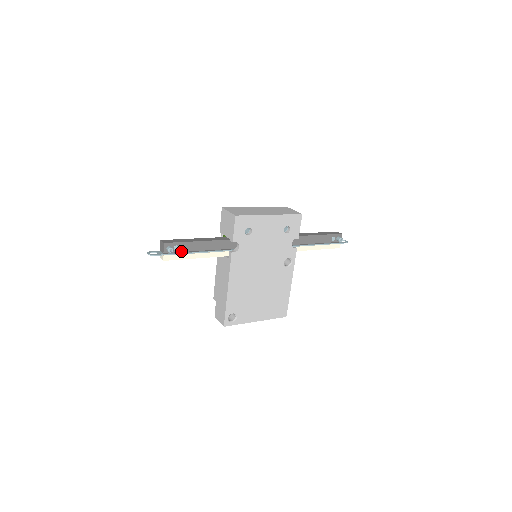
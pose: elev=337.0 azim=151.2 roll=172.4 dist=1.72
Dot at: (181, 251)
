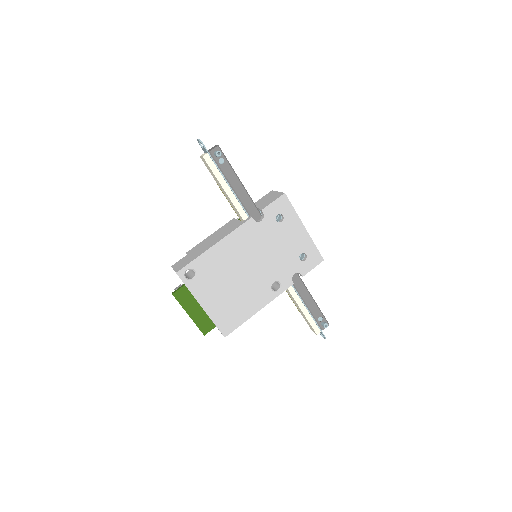
Dot at: (221, 168)
